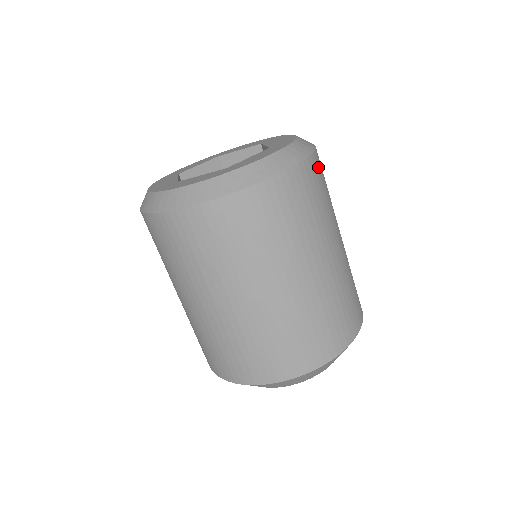
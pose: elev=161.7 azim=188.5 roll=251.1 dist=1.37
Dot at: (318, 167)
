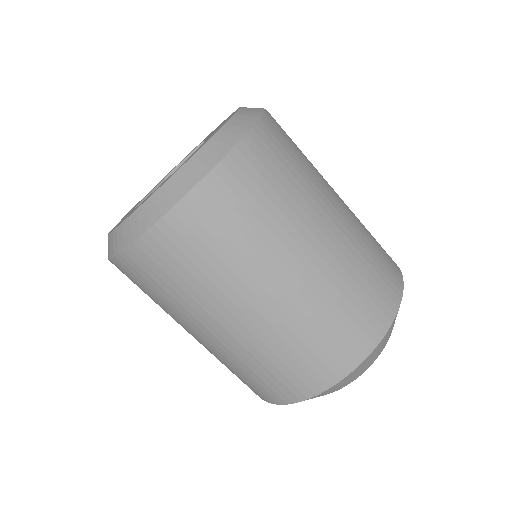
Dot at: (277, 123)
